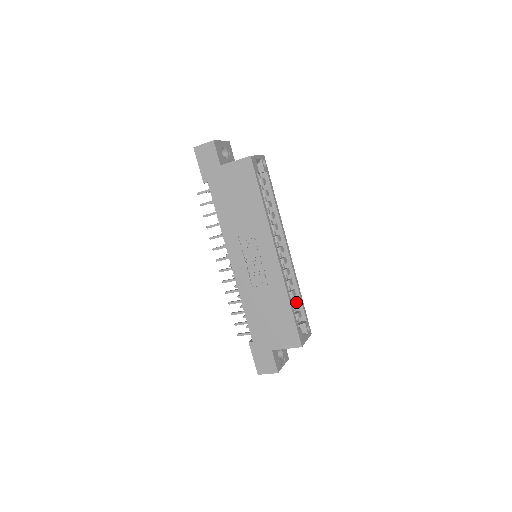
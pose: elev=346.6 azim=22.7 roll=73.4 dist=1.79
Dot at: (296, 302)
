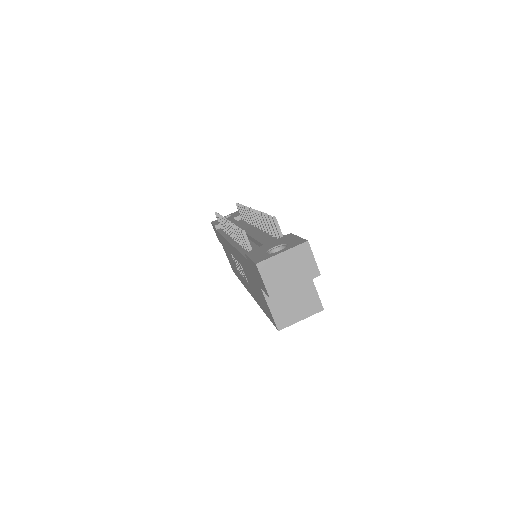
Dot at: occluded
